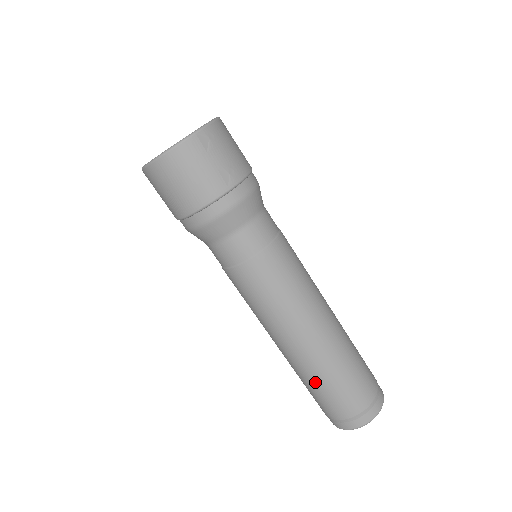
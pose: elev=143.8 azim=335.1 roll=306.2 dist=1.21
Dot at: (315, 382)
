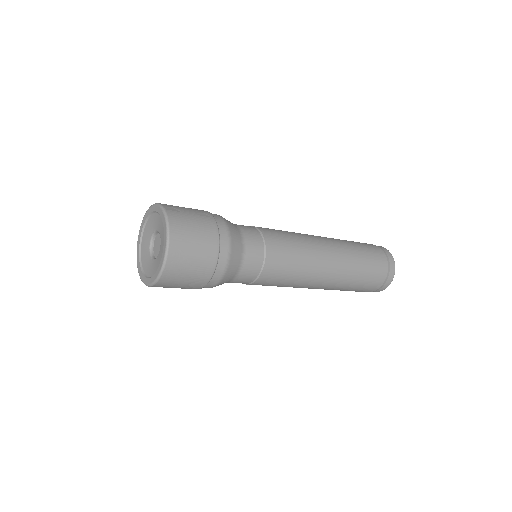
Dot at: (359, 269)
